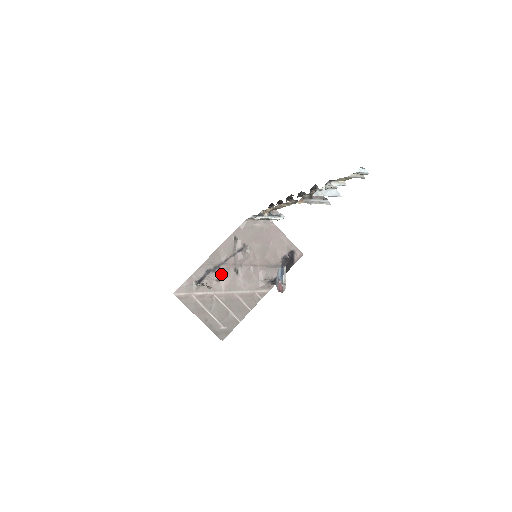
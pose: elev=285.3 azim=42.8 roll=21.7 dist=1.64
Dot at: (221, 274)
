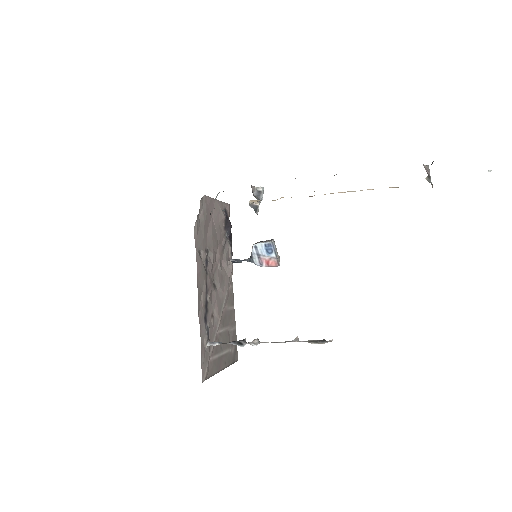
Dot at: (211, 306)
